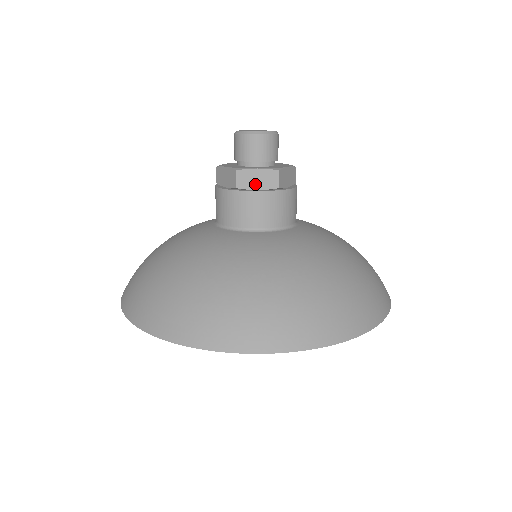
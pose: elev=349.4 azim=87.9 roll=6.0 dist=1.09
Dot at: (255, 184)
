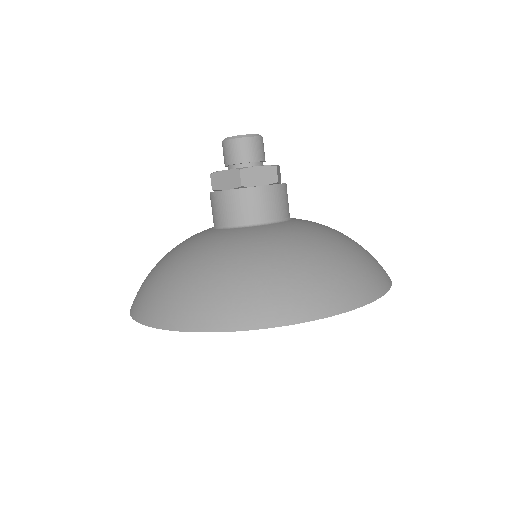
Dot at: (224, 185)
